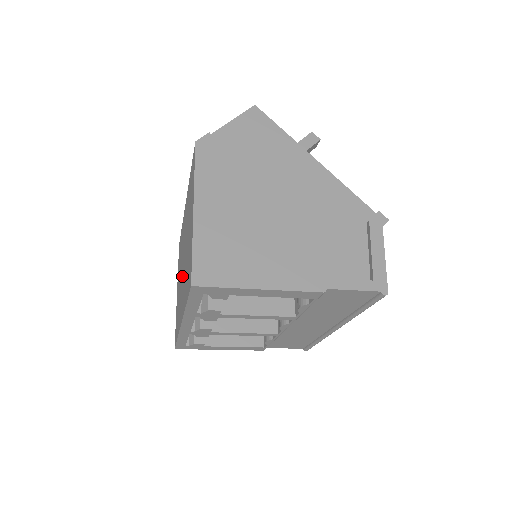
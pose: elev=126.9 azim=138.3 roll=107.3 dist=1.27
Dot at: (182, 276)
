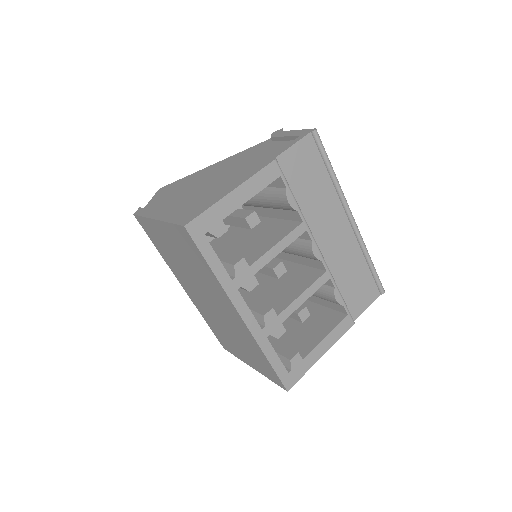
Dot at: (218, 309)
